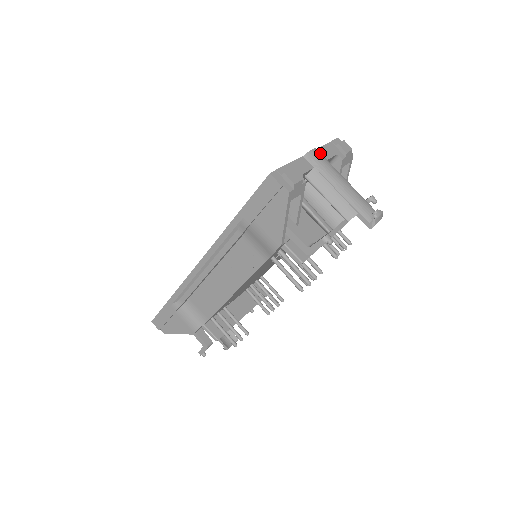
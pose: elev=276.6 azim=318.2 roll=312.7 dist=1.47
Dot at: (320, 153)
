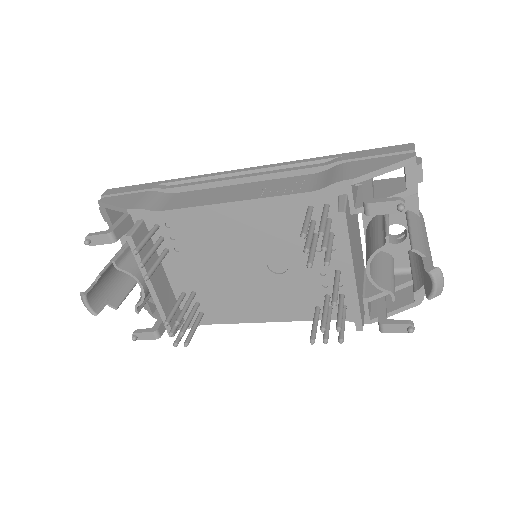
Dot at: occluded
